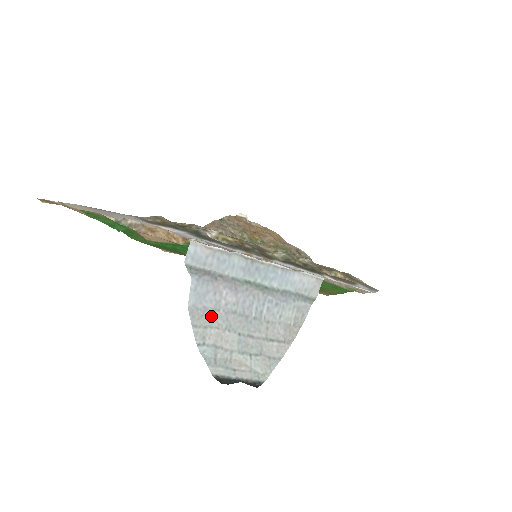
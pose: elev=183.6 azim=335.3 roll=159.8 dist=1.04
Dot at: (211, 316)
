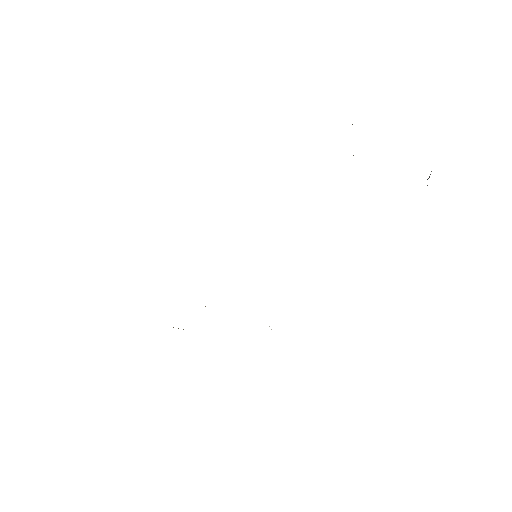
Dot at: occluded
